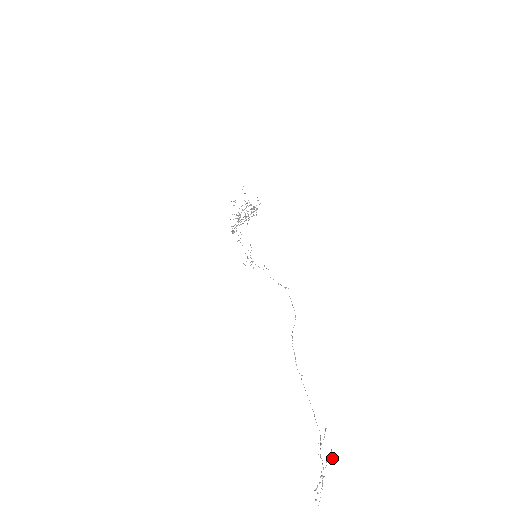
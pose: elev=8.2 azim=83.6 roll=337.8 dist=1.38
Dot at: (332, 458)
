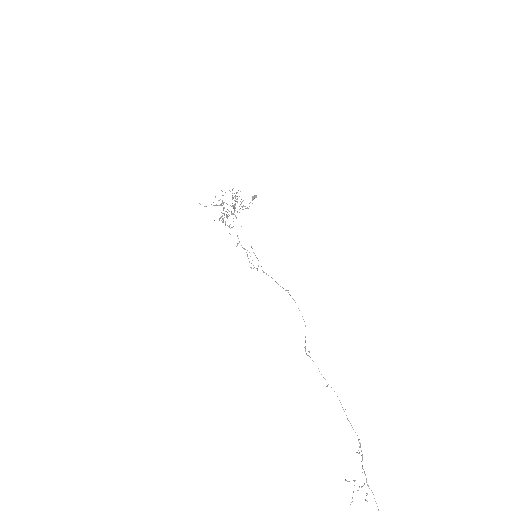
Dot at: occluded
